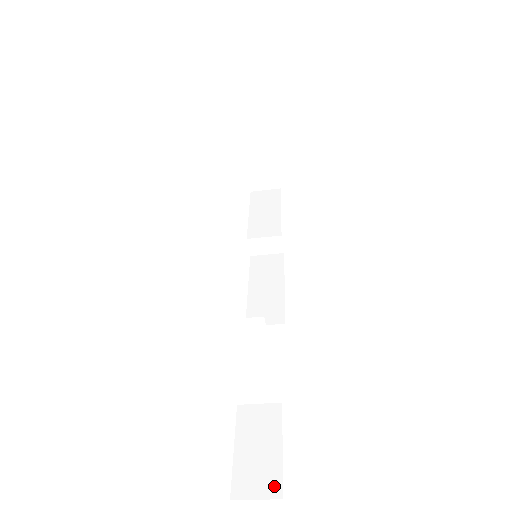
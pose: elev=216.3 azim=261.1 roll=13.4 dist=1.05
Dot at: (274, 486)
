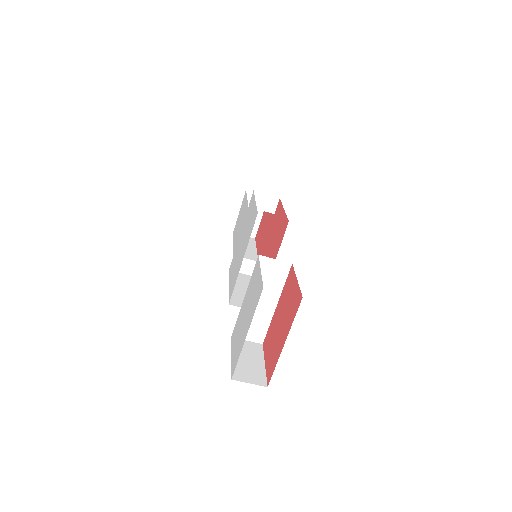
Dot at: (261, 380)
